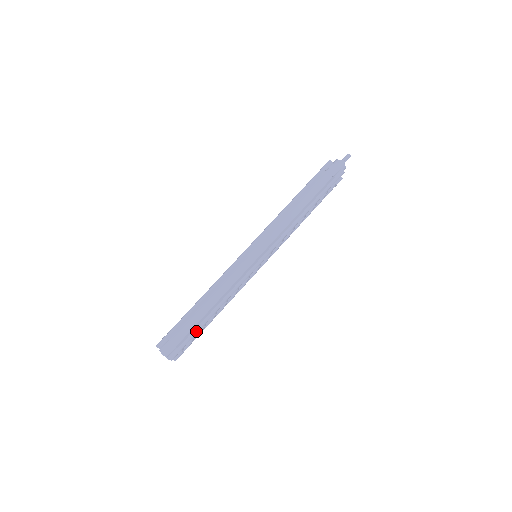
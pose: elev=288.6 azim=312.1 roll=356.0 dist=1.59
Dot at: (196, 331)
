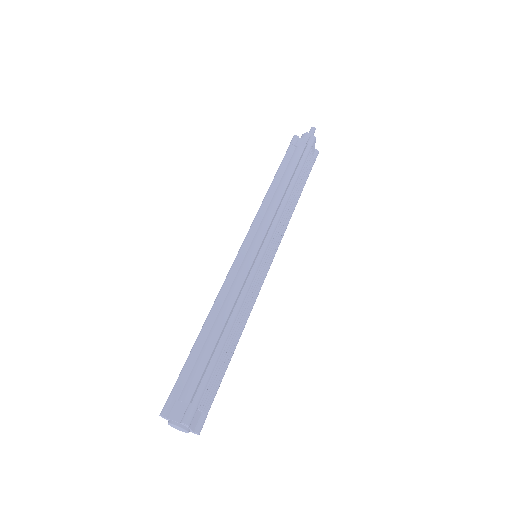
Dot at: (210, 368)
